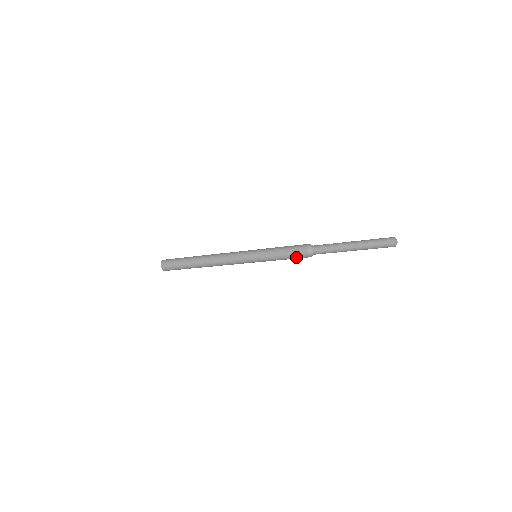
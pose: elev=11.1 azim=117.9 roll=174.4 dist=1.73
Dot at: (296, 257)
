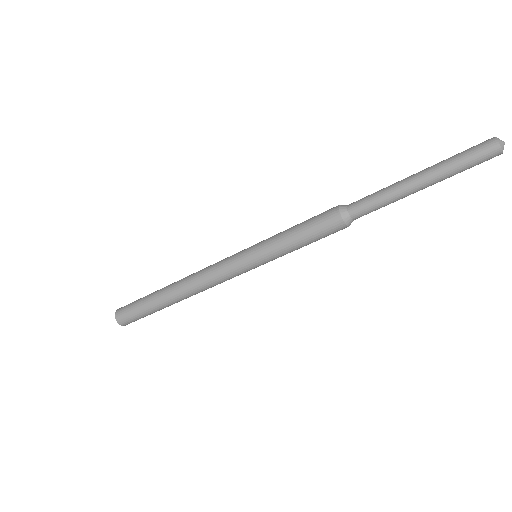
Dot at: (325, 236)
